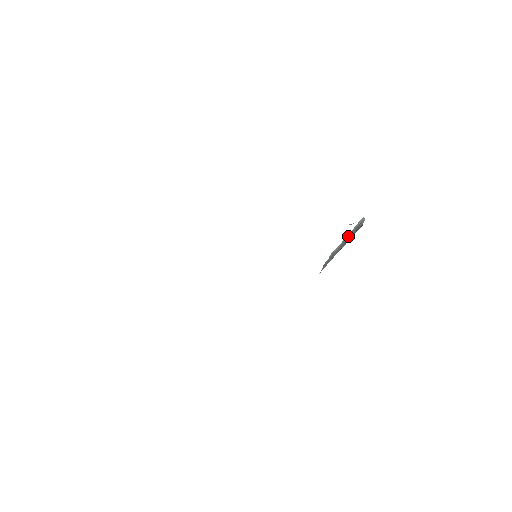
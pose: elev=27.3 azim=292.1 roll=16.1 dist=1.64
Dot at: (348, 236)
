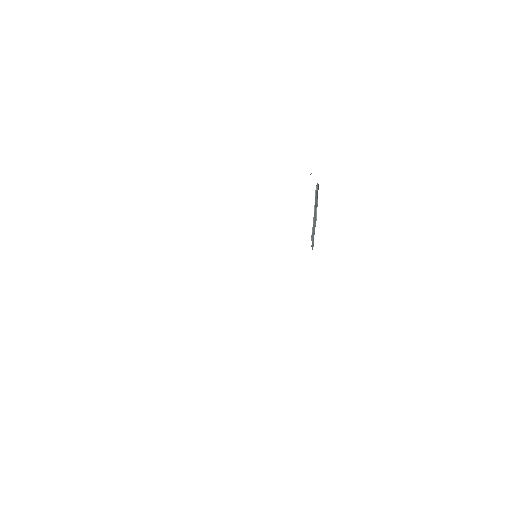
Dot at: (314, 211)
